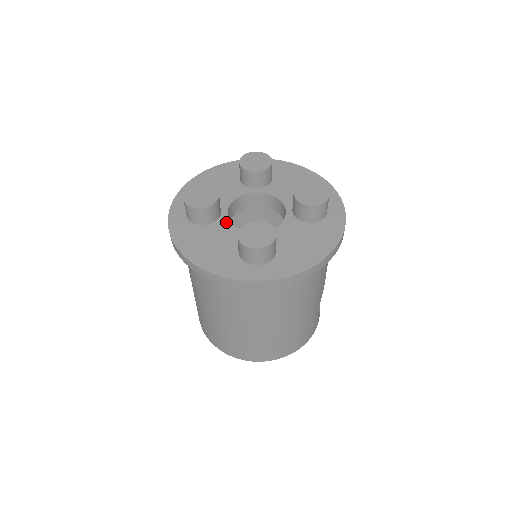
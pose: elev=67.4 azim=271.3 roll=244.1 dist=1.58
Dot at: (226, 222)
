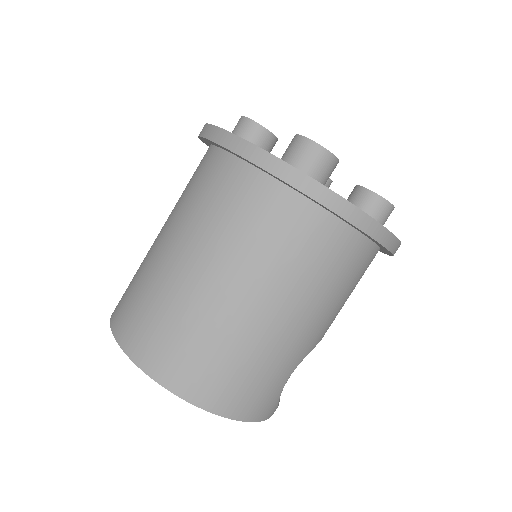
Dot at: occluded
